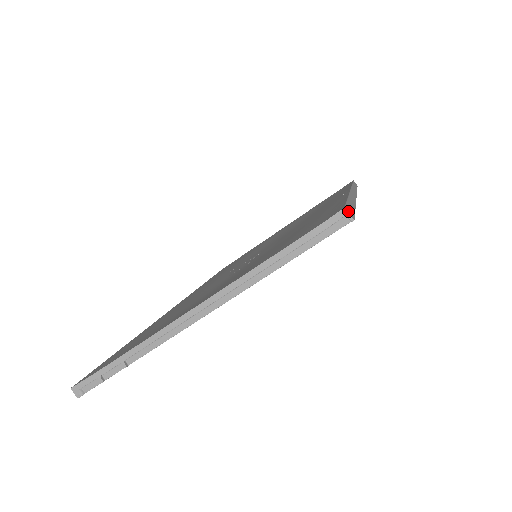
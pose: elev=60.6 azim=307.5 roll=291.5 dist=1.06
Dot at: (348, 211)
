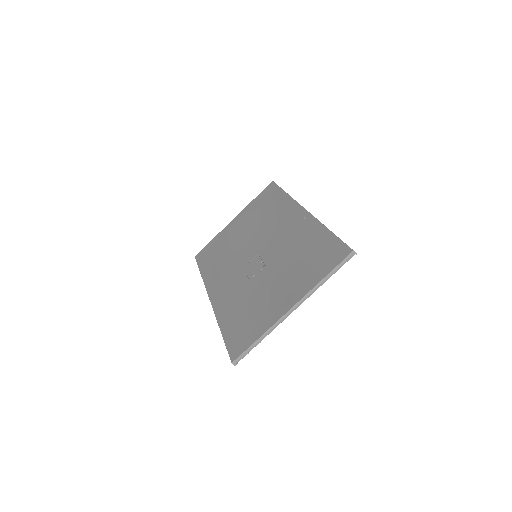
Dot at: (354, 251)
